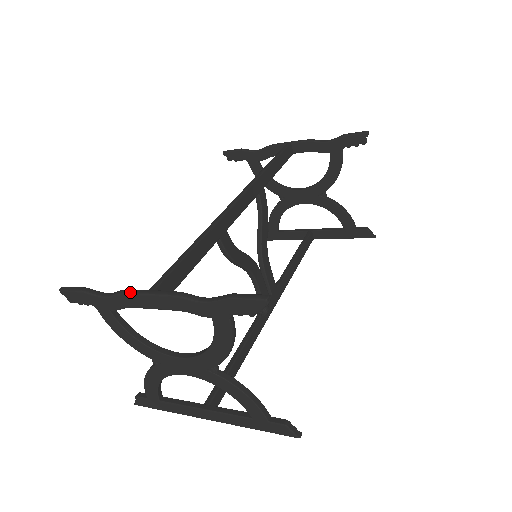
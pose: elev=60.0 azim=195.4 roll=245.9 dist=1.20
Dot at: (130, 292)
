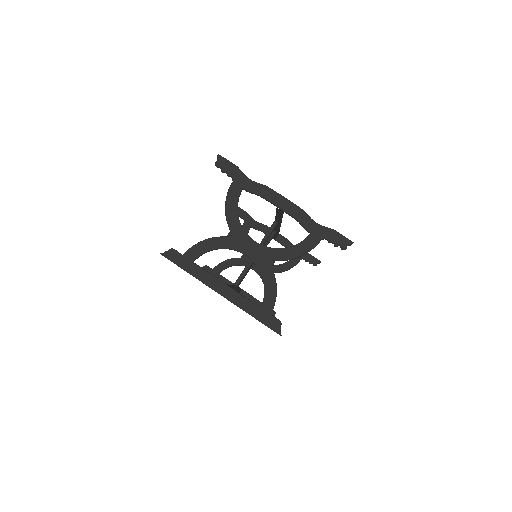
Dot at: occluded
